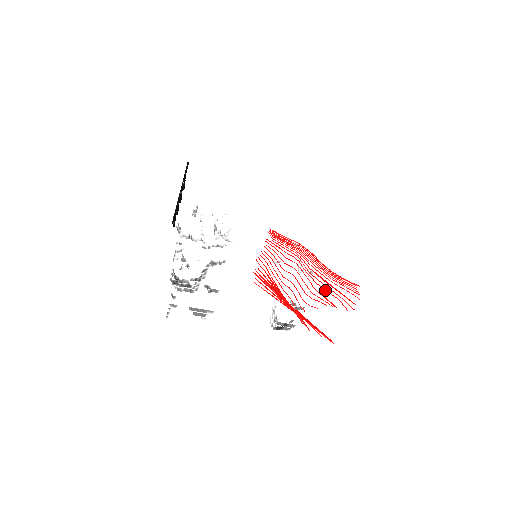
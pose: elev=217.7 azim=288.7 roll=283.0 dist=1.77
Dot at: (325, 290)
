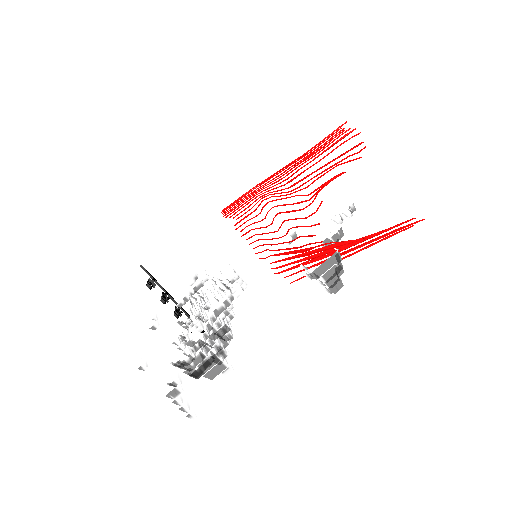
Dot at: occluded
